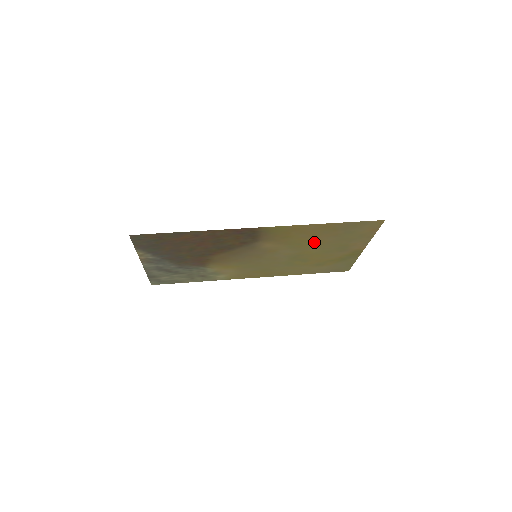
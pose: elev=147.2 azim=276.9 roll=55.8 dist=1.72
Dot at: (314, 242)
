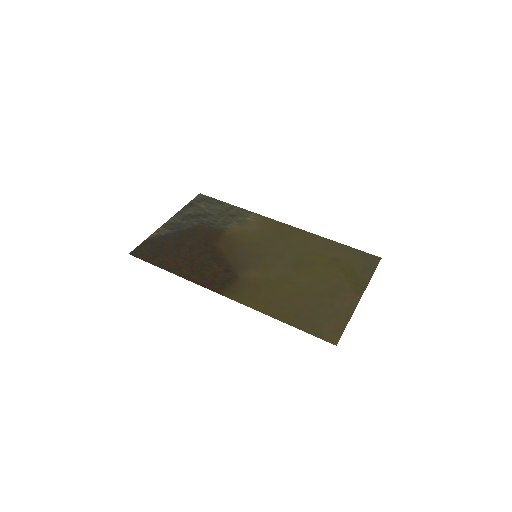
Dot at: (294, 290)
